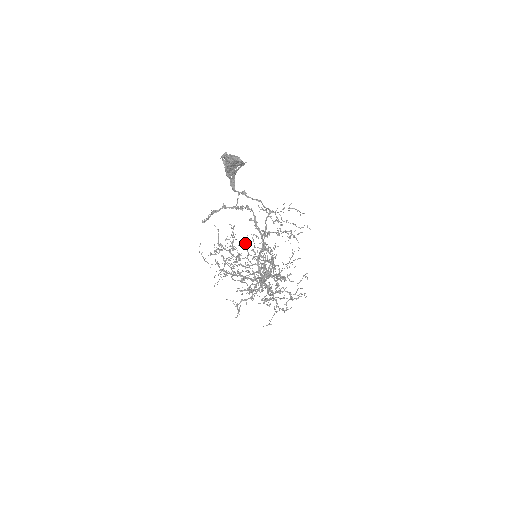
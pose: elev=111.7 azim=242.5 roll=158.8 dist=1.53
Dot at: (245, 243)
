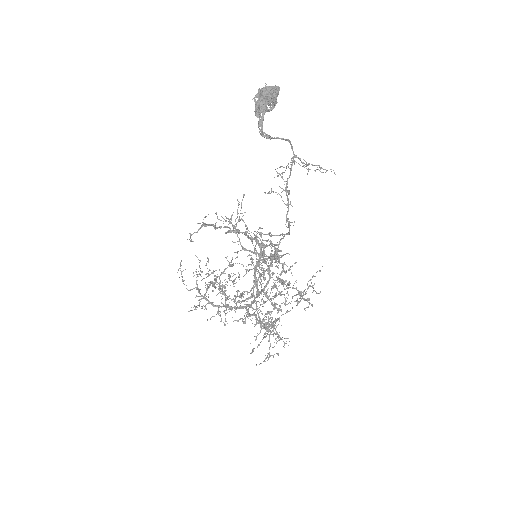
Dot at: (227, 285)
